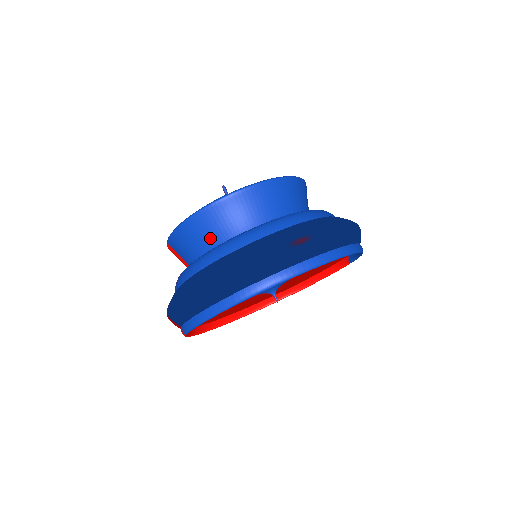
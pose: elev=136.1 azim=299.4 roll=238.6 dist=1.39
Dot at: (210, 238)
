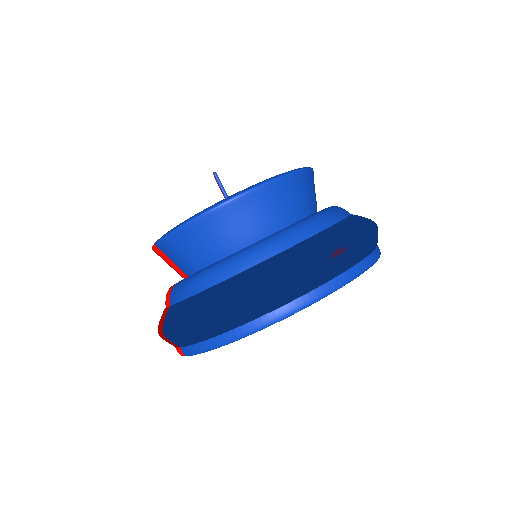
Dot at: (219, 244)
